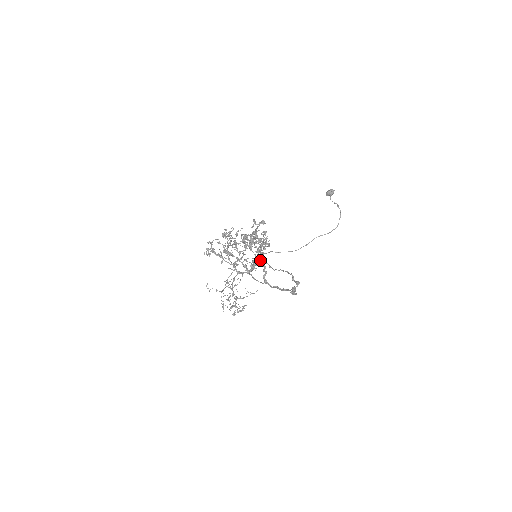
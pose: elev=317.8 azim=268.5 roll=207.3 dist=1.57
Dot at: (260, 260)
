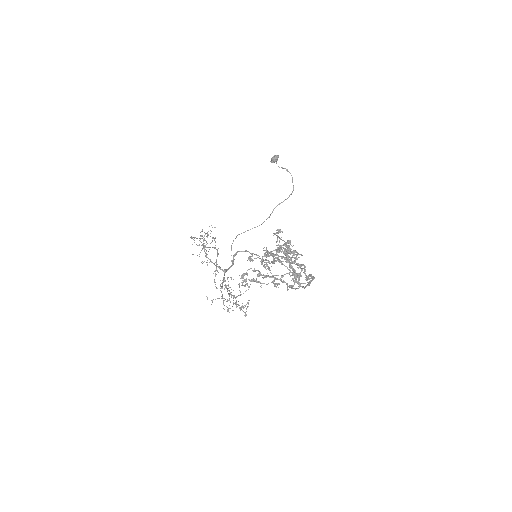
Dot at: (295, 271)
